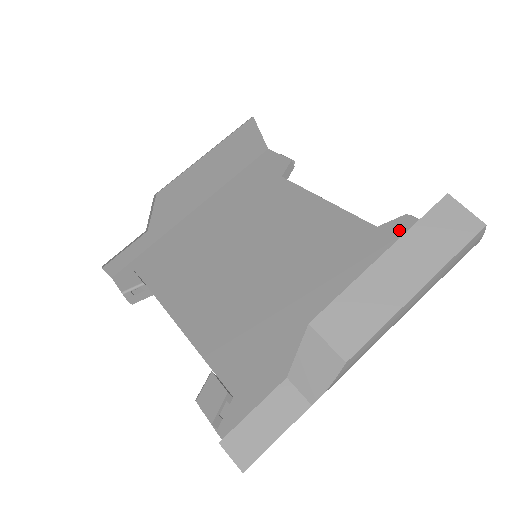
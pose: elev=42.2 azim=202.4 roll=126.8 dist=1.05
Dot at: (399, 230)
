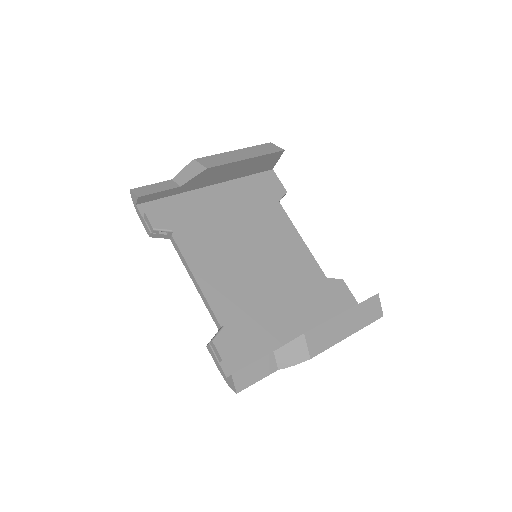
Dot at: (337, 287)
